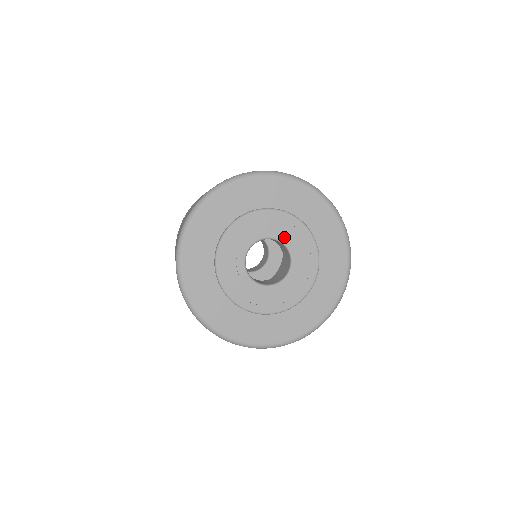
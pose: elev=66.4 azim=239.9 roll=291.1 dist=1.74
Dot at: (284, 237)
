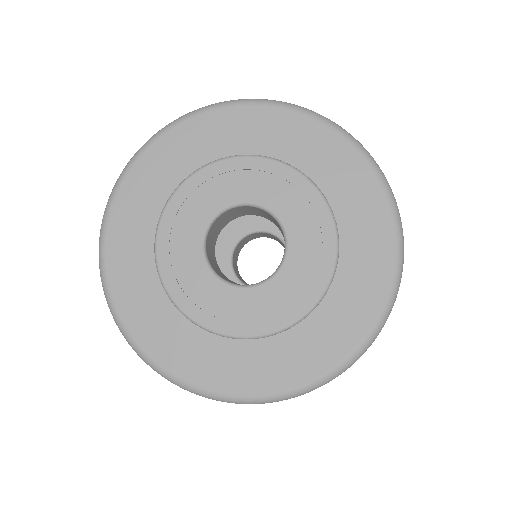
Dot at: (266, 198)
